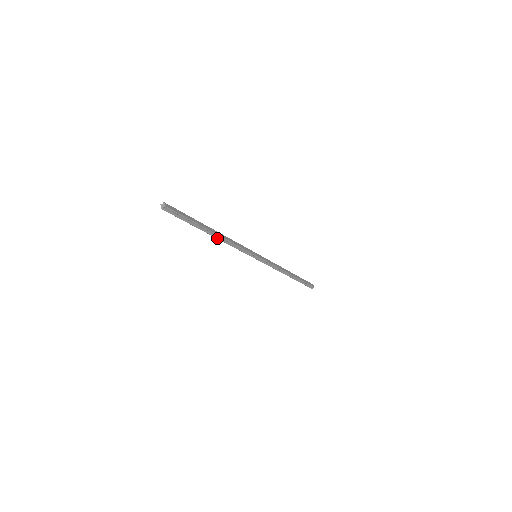
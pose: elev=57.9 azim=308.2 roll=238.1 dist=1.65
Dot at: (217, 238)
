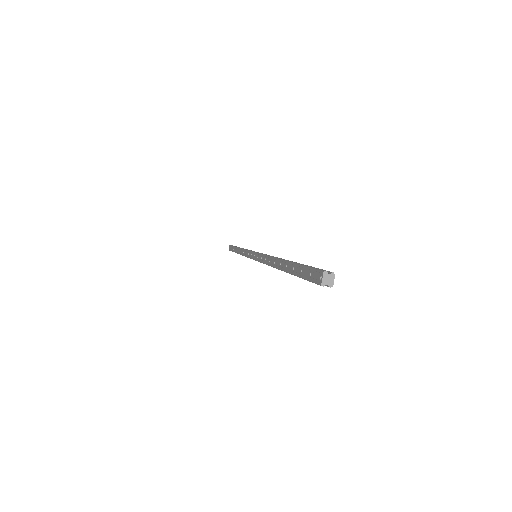
Dot at: (275, 267)
